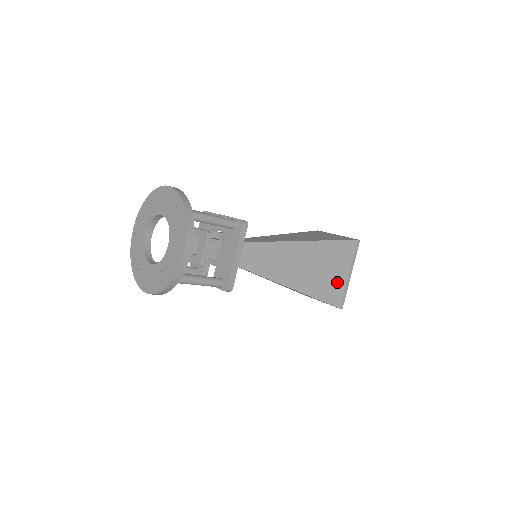
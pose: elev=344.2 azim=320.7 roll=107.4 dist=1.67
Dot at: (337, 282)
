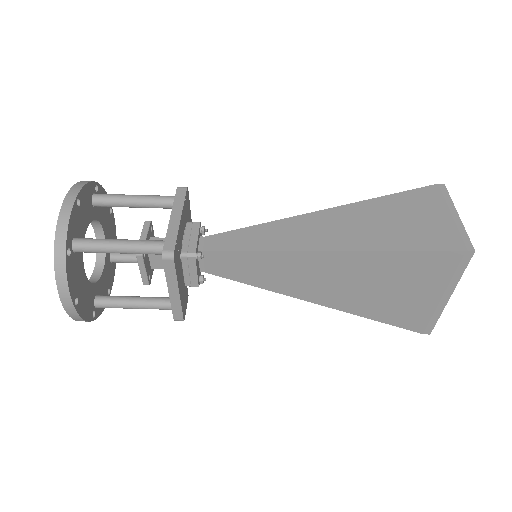
Dot at: (414, 304)
